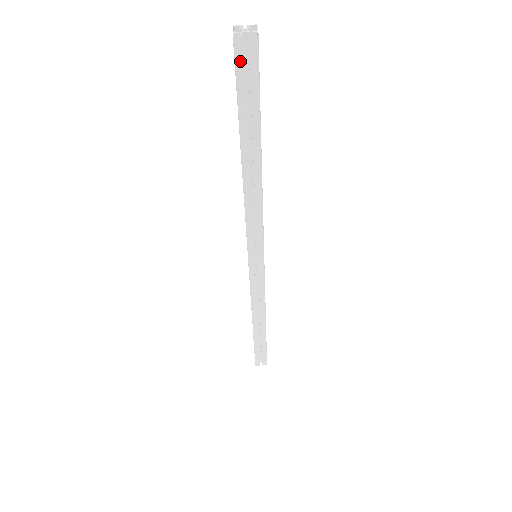
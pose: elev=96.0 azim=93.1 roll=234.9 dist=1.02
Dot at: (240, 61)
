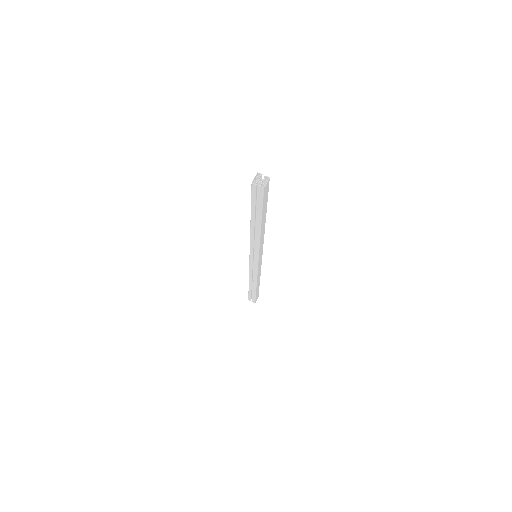
Dot at: (254, 191)
